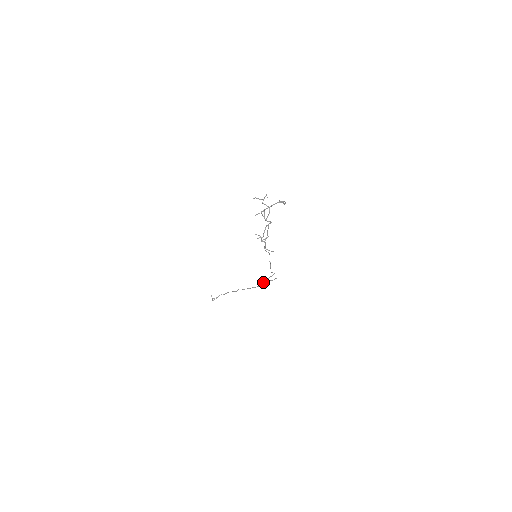
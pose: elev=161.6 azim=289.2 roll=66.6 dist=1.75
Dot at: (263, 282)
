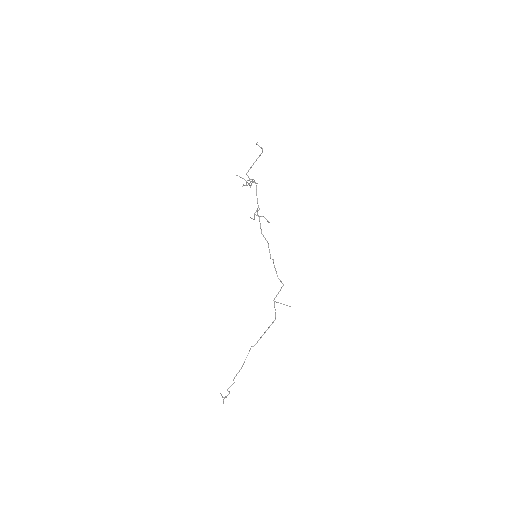
Dot at: (274, 301)
